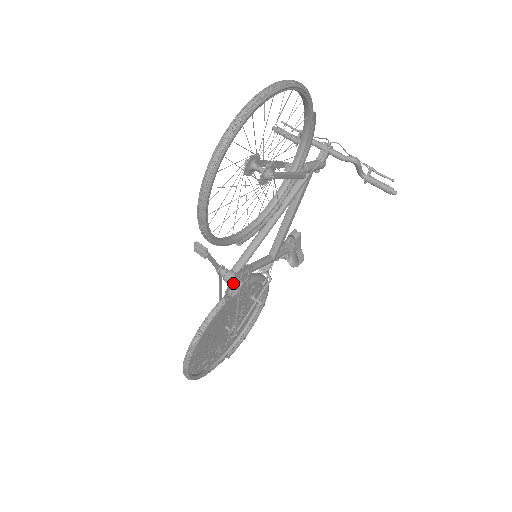
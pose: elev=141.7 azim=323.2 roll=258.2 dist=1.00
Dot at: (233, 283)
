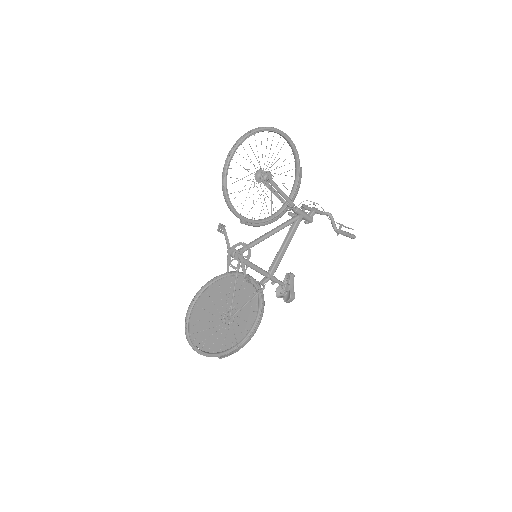
Dot at: (235, 250)
